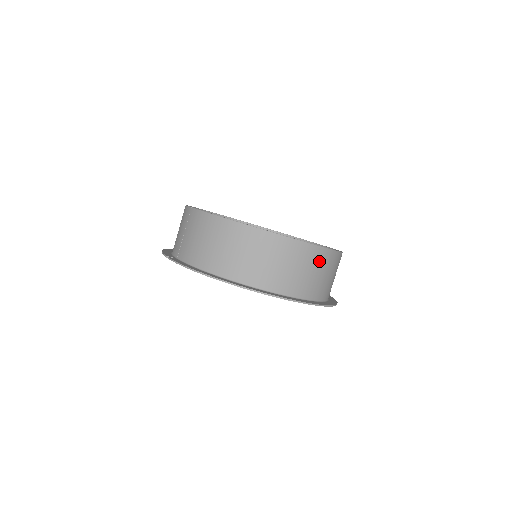
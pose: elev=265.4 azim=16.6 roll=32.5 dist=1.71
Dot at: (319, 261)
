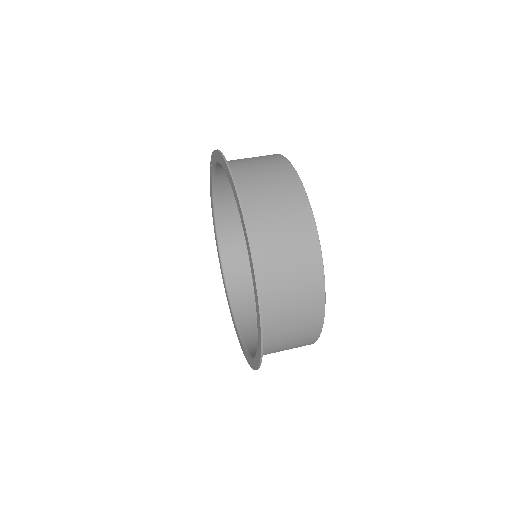
Dot at: (302, 246)
